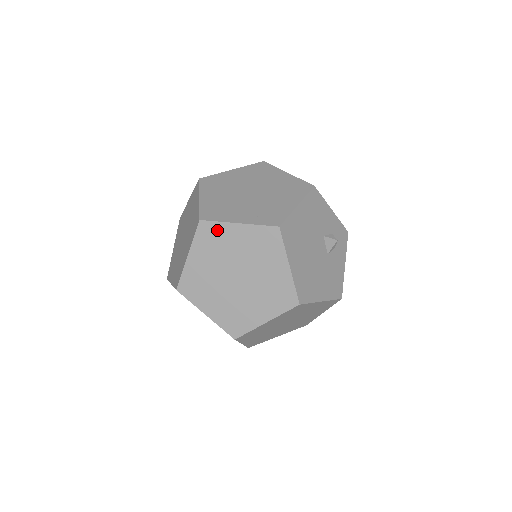
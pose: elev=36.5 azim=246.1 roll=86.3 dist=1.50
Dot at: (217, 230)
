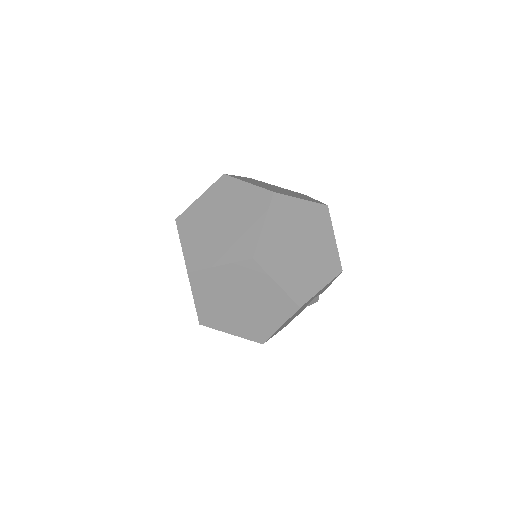
Dot at: (258, 274)
